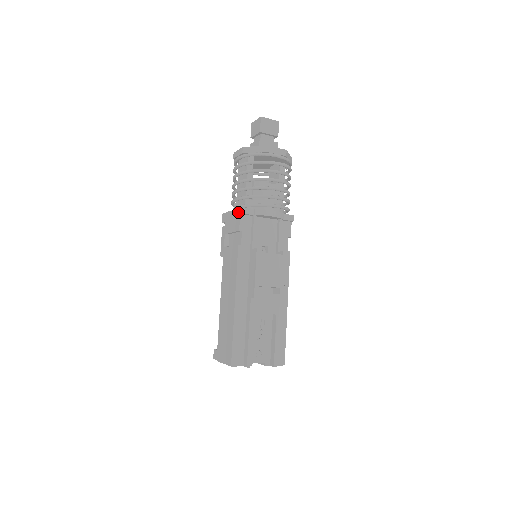
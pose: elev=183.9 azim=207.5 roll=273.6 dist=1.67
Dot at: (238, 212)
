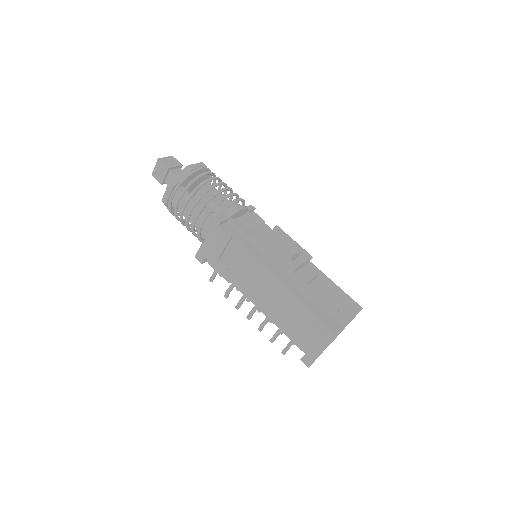
Dot at: (215, 227)
